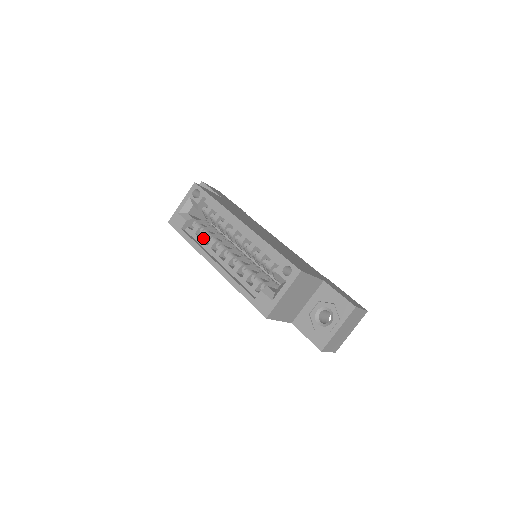
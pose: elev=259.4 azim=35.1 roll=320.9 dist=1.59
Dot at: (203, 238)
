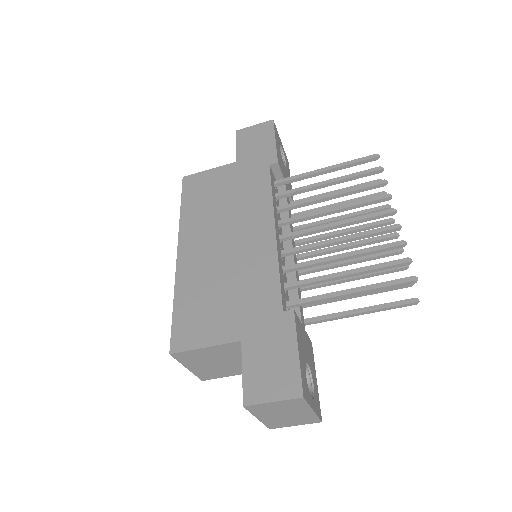
Dot at: occluded
